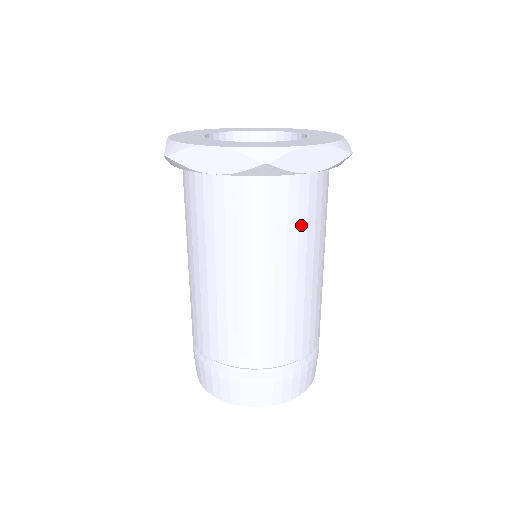
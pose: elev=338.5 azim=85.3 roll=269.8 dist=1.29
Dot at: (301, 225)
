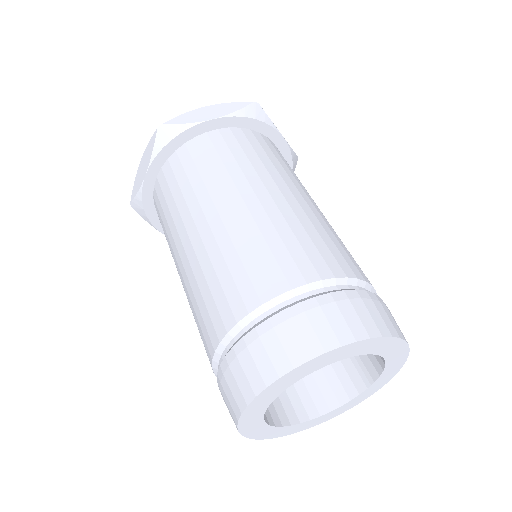
Dot at: occluded
